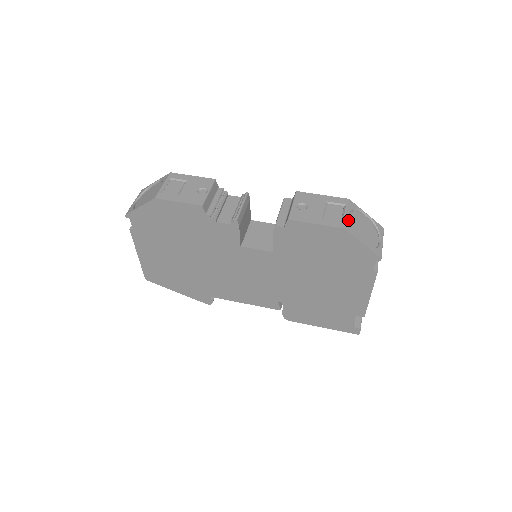
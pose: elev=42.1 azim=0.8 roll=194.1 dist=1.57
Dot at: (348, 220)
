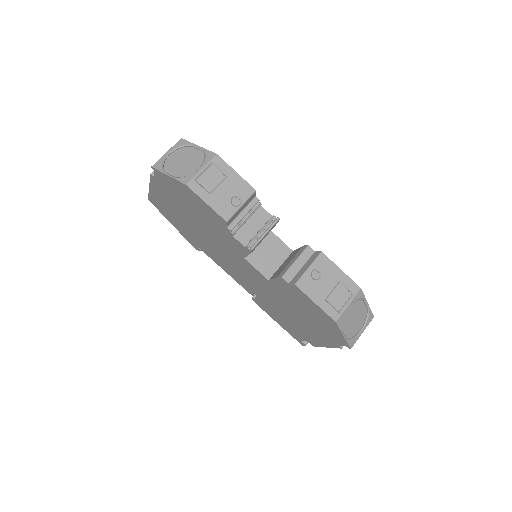
Dot at: (345, 312)
